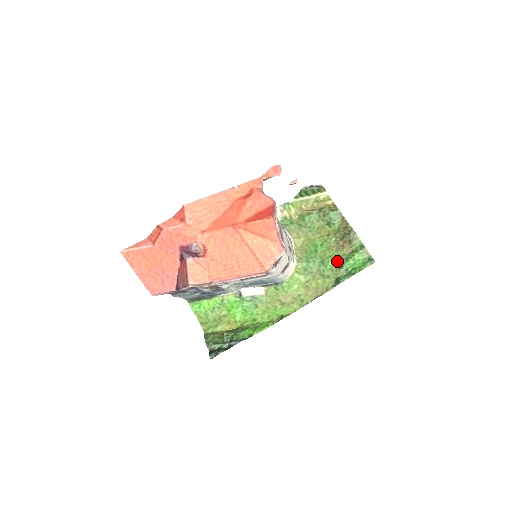
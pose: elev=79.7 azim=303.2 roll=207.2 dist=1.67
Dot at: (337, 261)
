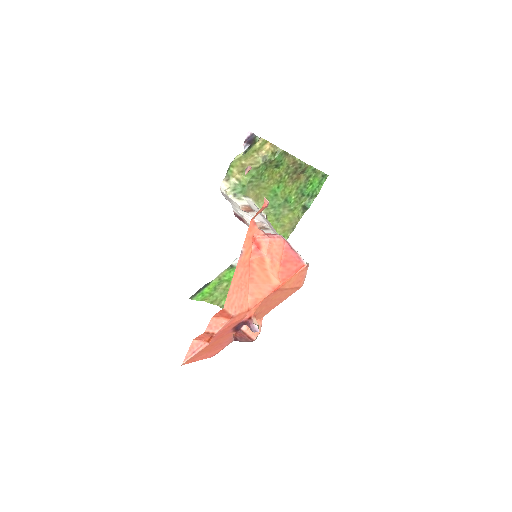
Dot at: (297, 192)
